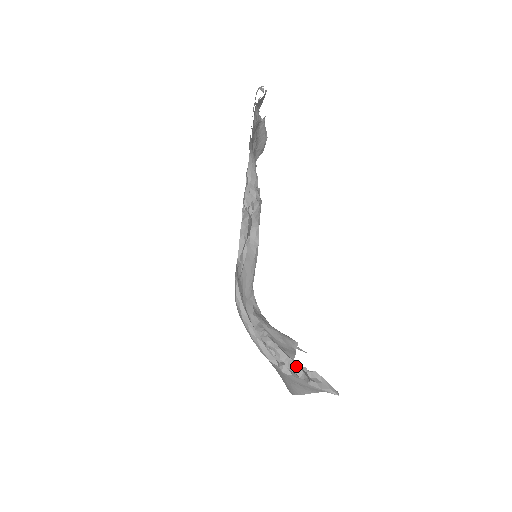
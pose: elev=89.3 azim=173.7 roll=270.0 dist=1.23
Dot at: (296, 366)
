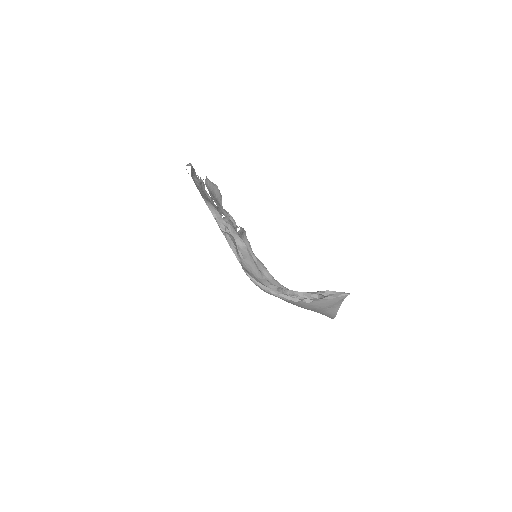
Dot at: (311, 294)
